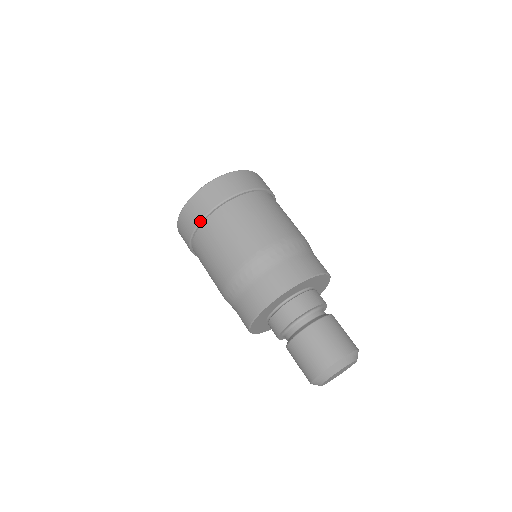
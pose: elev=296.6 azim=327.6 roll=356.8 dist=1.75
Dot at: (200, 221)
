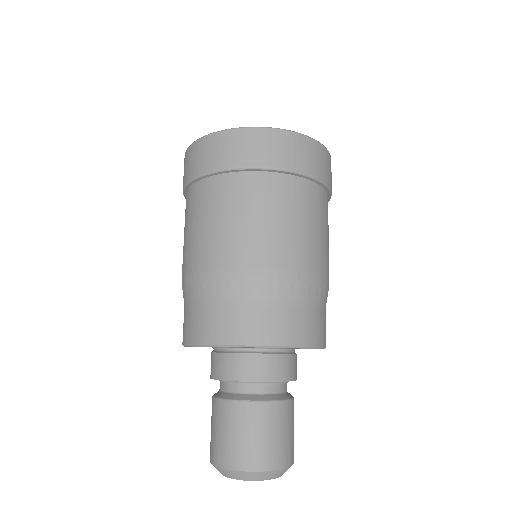
Dot at: (260, 167)
